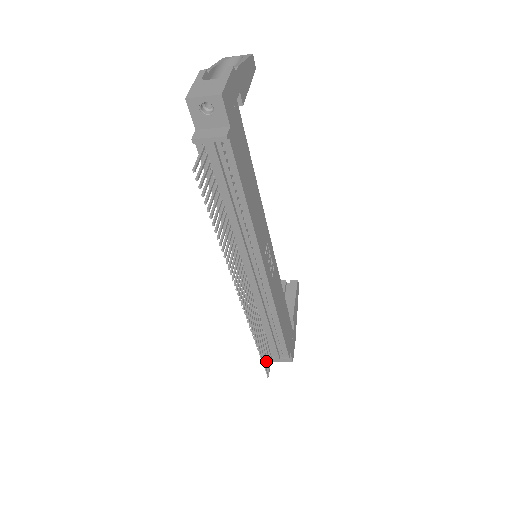
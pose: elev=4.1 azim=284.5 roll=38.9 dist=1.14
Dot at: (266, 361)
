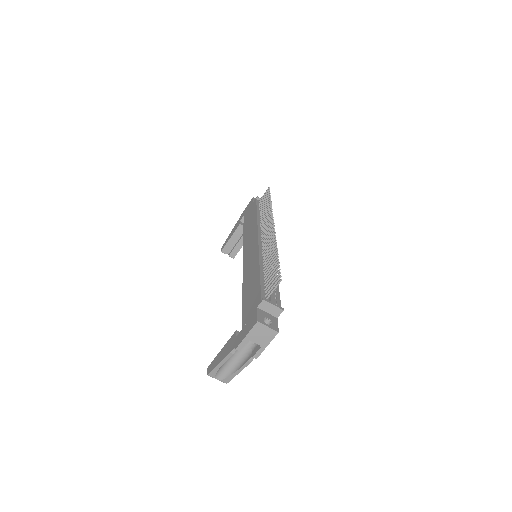
Dot at: (274, 279)
